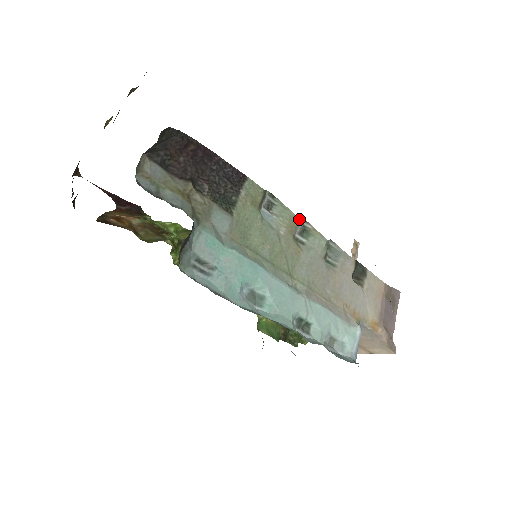
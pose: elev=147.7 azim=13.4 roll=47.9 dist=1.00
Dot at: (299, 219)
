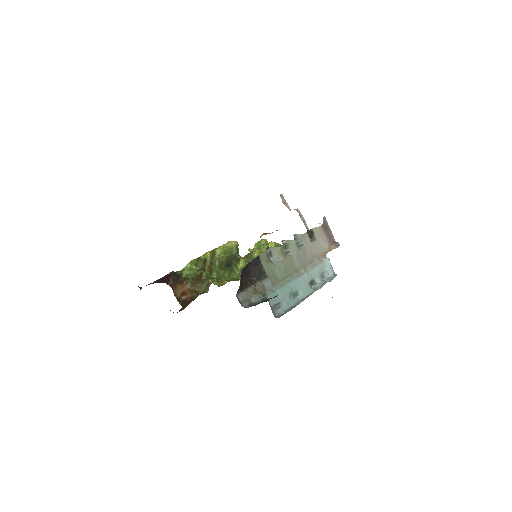
Dot at: (283, 246)
